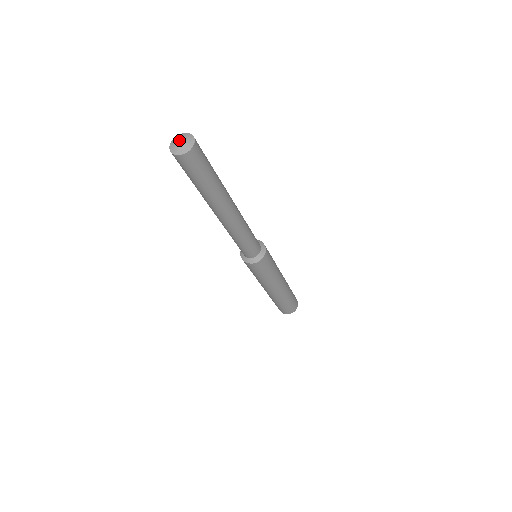
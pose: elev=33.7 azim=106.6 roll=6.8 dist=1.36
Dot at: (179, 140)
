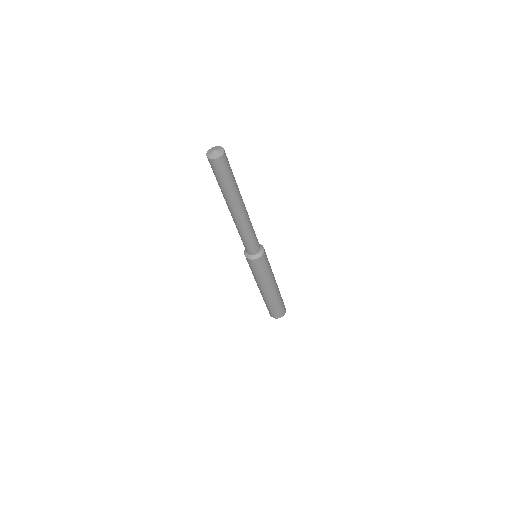
Dot at: (214, 149)
